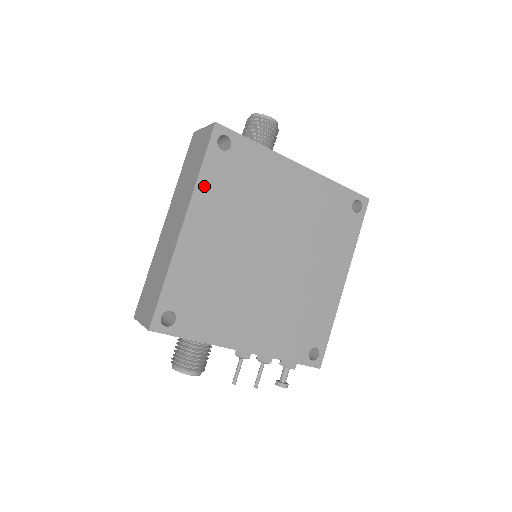
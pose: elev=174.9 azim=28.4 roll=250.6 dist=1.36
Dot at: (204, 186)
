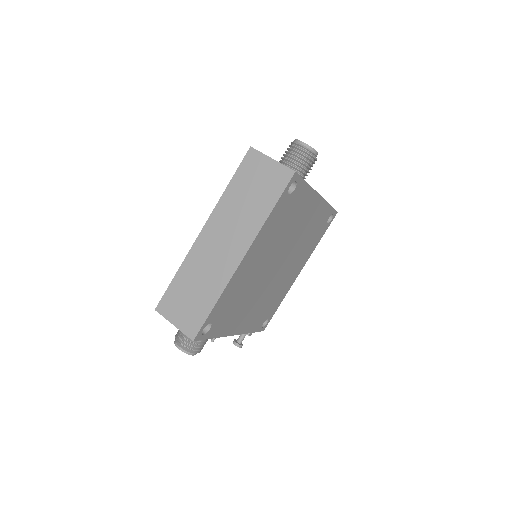
Dot at: (267, 225)
